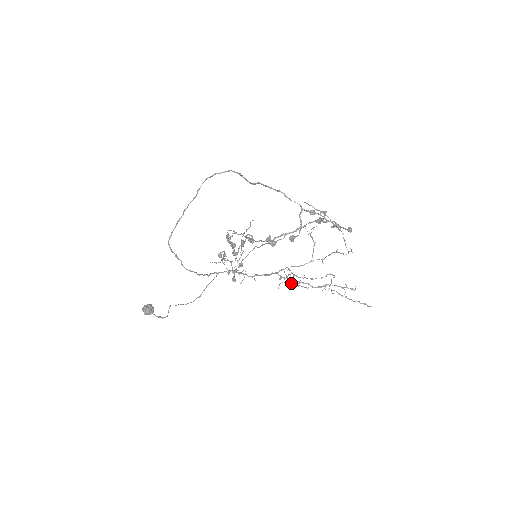
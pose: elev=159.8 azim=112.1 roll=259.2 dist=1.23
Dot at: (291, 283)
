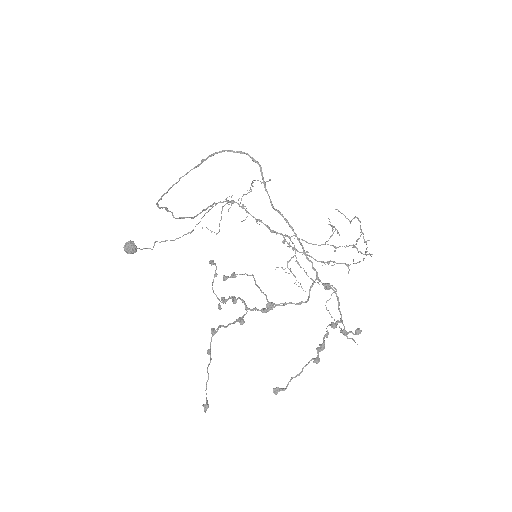
Dot at: occluded
